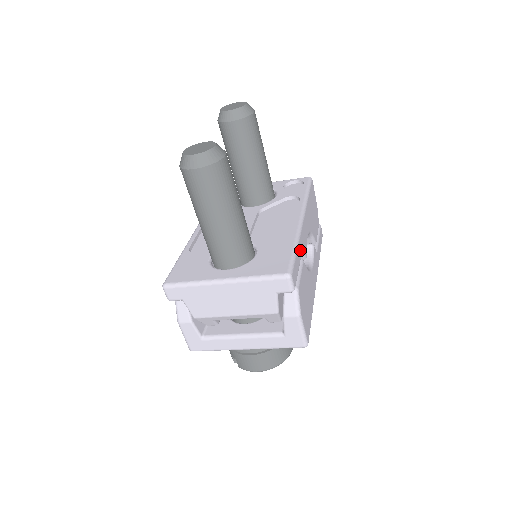
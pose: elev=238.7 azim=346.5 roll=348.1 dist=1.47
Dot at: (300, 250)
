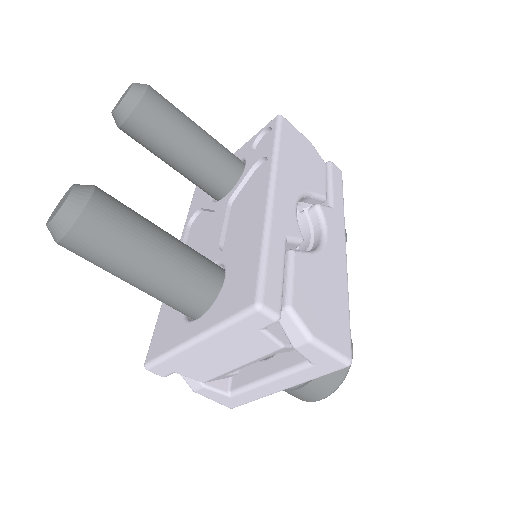
Dot at: (278, 244)
